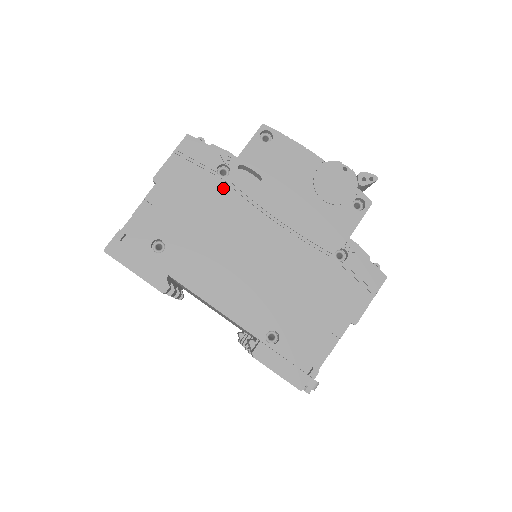
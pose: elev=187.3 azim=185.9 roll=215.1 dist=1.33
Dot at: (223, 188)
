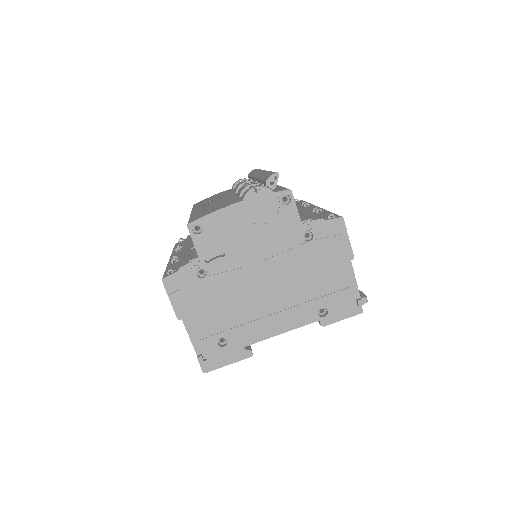
Dot at: (213, 281)
